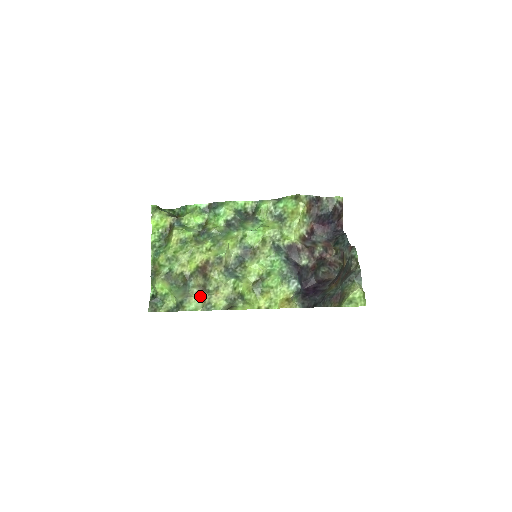
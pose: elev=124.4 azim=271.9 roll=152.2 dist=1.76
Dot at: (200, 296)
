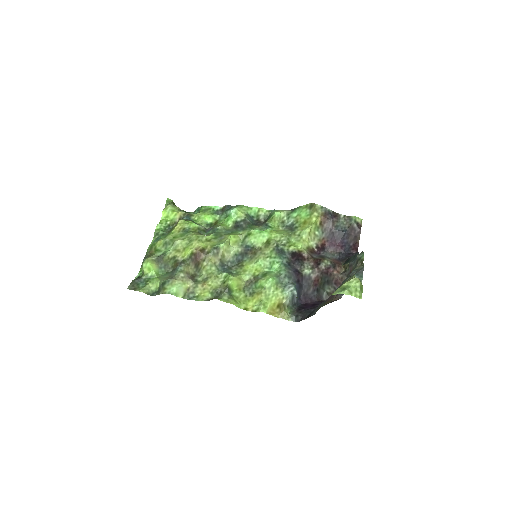
Dot at: (185, 282)
